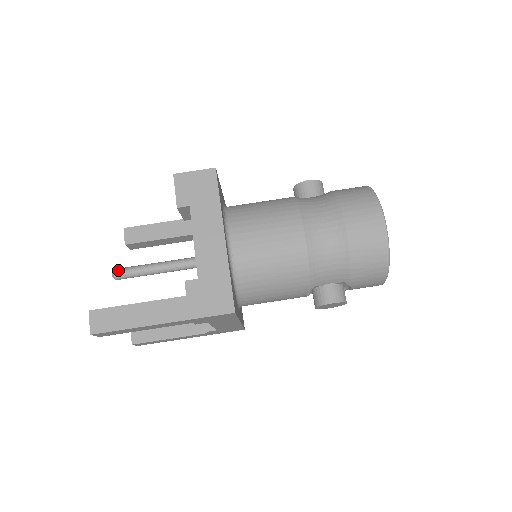
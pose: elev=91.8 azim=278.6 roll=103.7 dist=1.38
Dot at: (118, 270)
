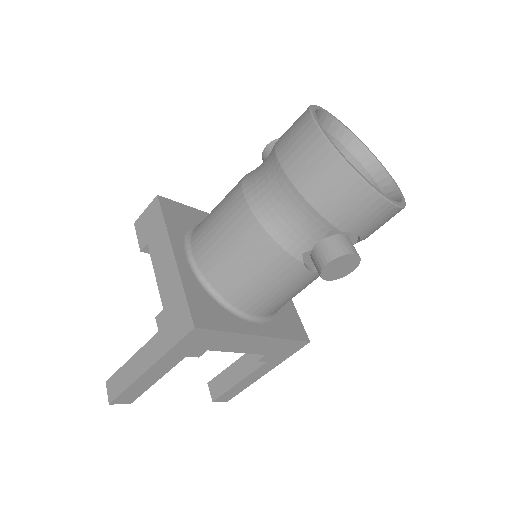
Dot at: occluded
